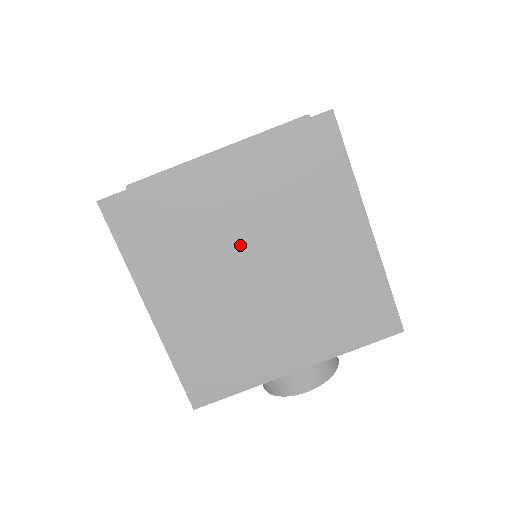
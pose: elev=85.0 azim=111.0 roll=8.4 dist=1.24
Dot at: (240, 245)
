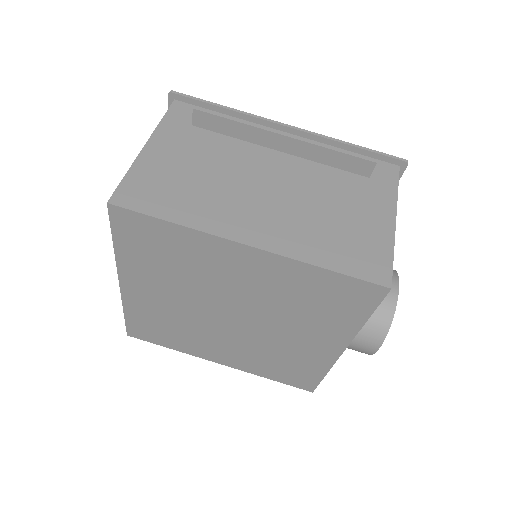
Dot at: (202, 312)
